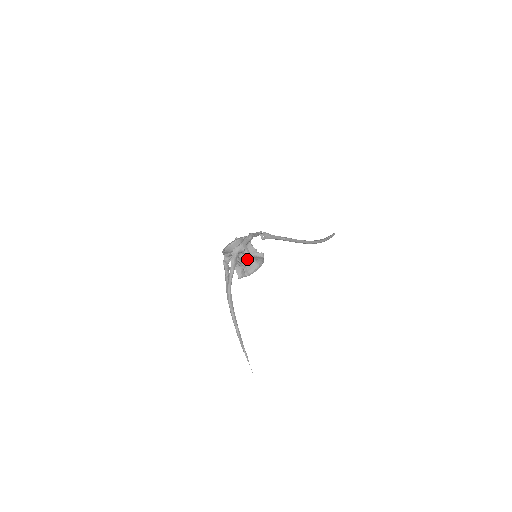
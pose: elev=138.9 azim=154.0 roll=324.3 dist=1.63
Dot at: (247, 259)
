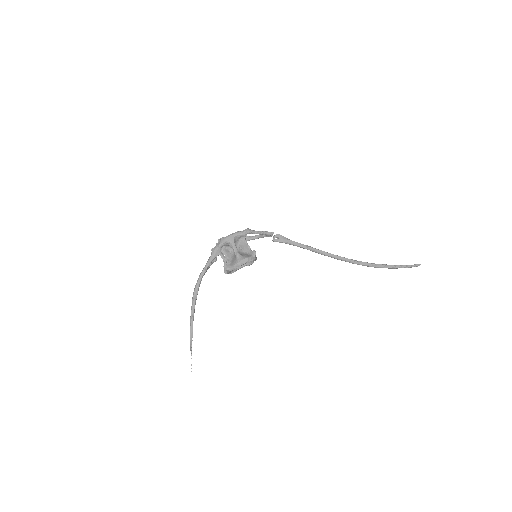
Dot at: occluded
